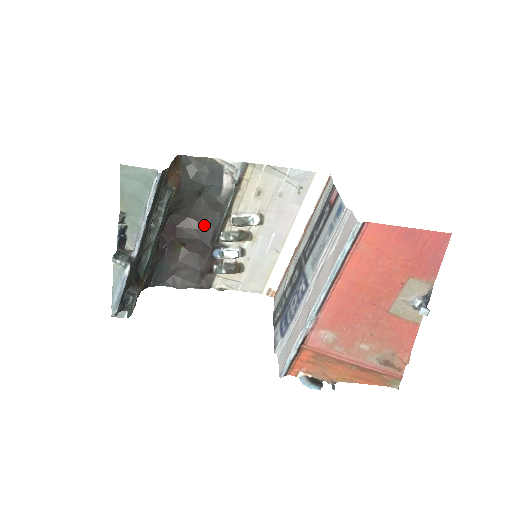
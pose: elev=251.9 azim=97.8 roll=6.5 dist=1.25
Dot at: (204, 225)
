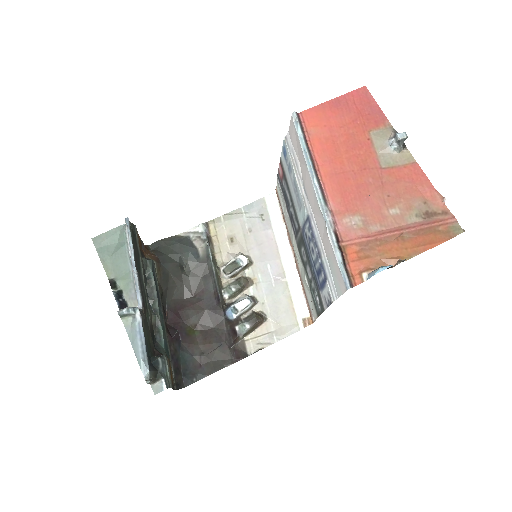
Dot at: (202, 295)
